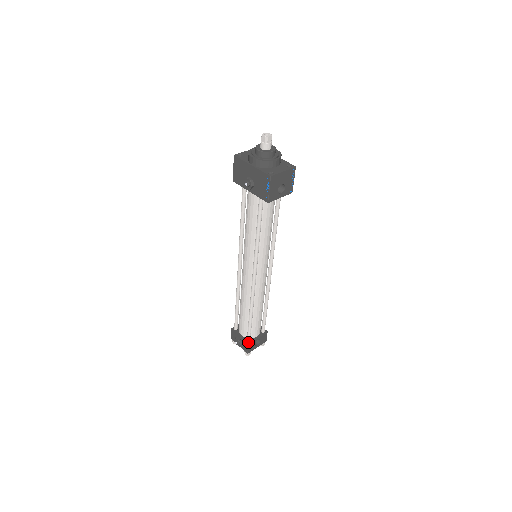
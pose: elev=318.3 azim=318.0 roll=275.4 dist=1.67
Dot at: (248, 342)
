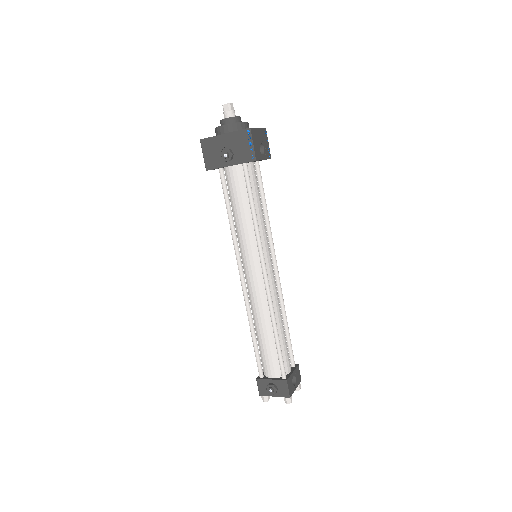
Dot at: (285, 379)
